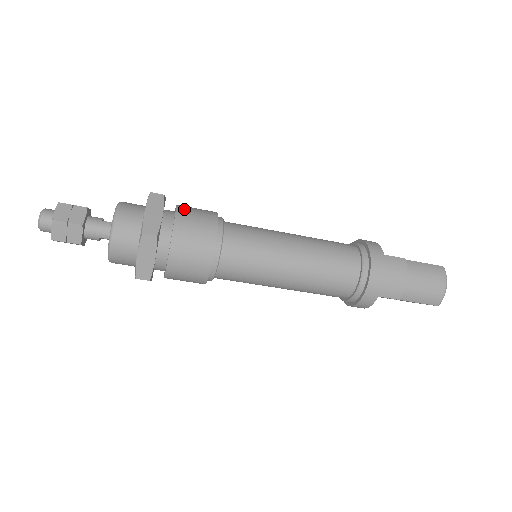
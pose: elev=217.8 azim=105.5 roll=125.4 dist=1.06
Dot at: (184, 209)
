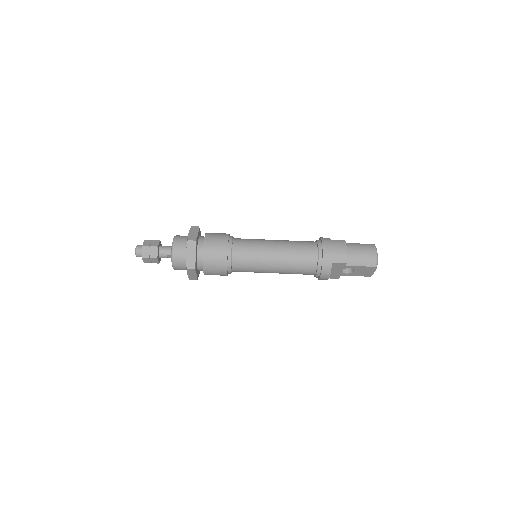
Dot at: (210, 233)
